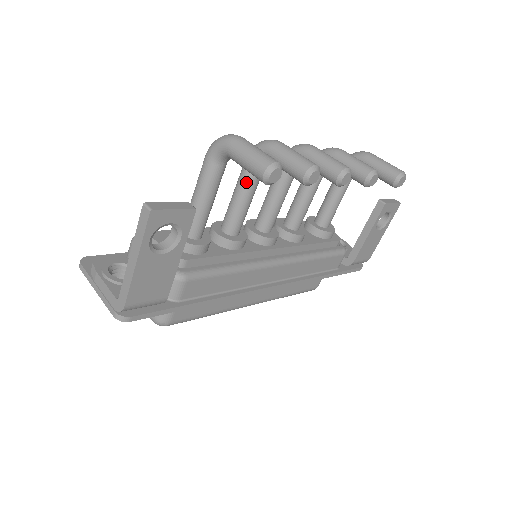
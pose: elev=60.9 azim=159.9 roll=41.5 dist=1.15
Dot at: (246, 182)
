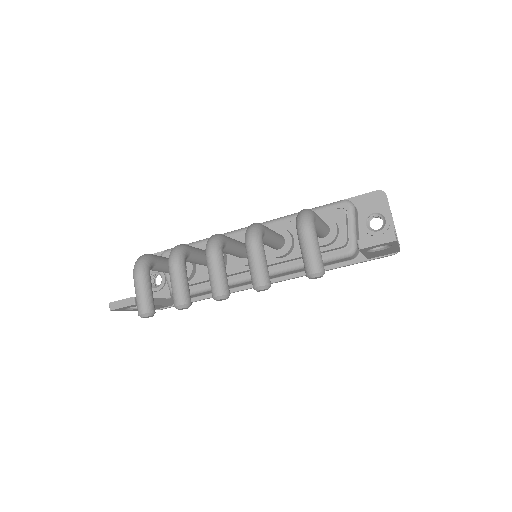
Dot at: occluded
